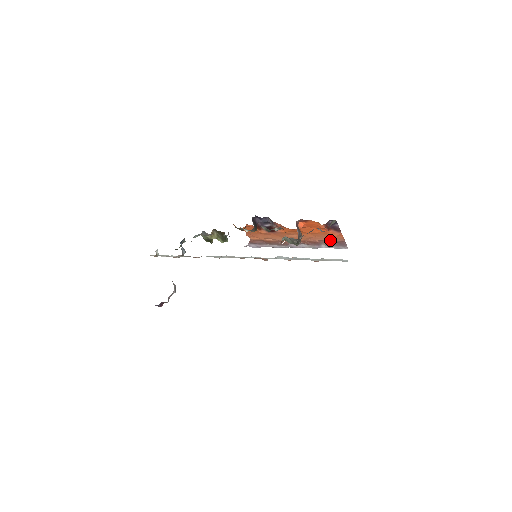
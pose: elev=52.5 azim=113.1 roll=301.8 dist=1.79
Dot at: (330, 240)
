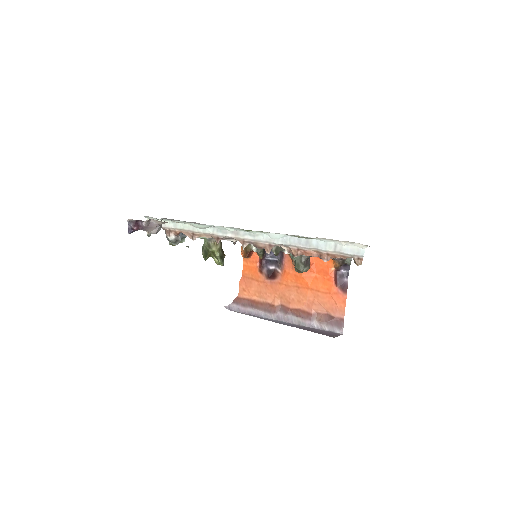
Dot at: (327, 315)
